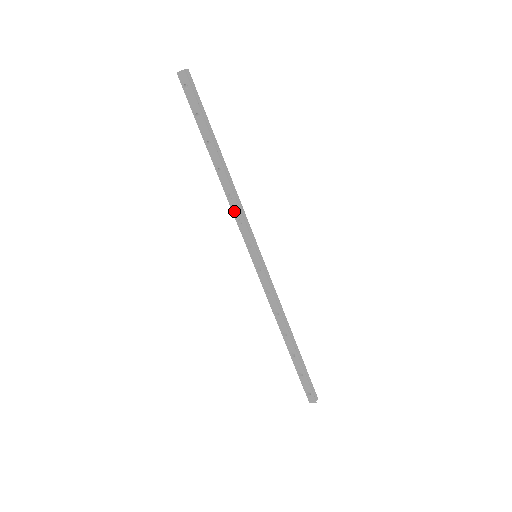
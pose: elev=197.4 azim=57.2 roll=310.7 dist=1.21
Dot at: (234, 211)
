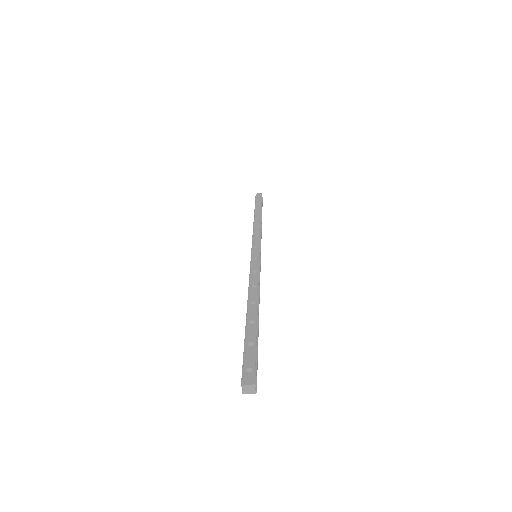
Dot at: (255, 232)
